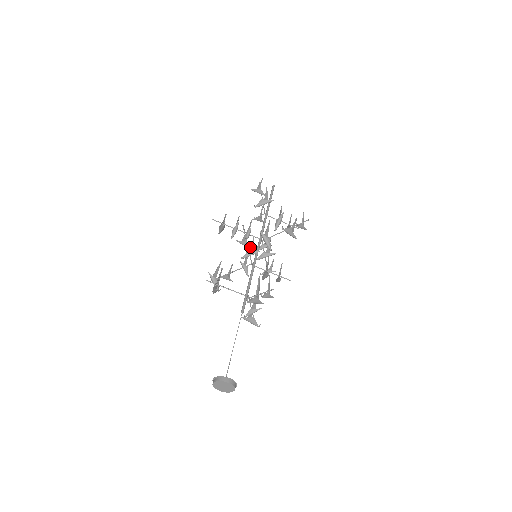
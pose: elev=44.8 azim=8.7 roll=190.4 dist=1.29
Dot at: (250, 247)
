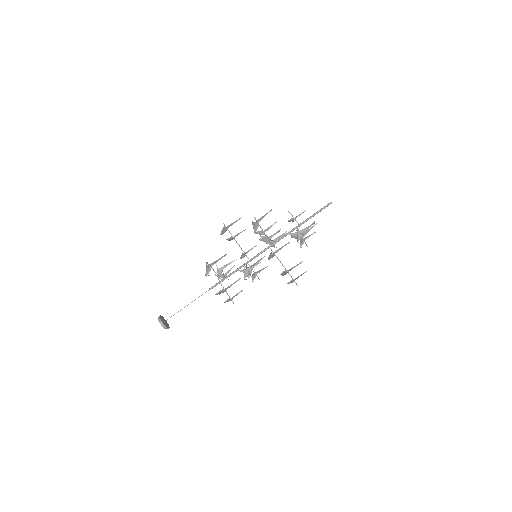
Dot at: occluded
